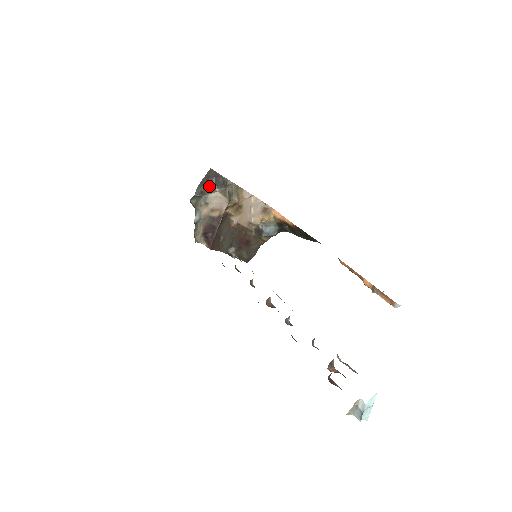
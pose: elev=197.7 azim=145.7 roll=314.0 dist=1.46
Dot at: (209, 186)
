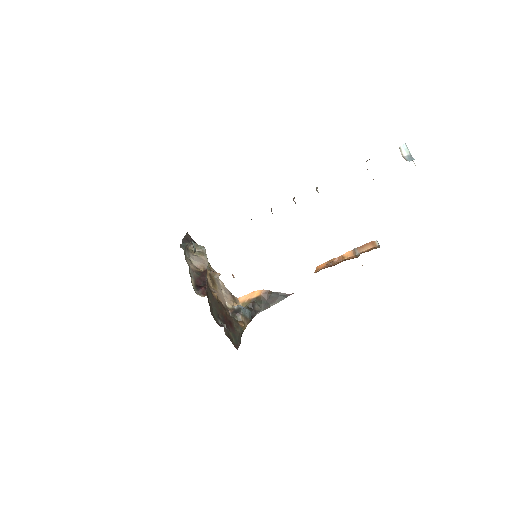
Dot at: (190, 243)
